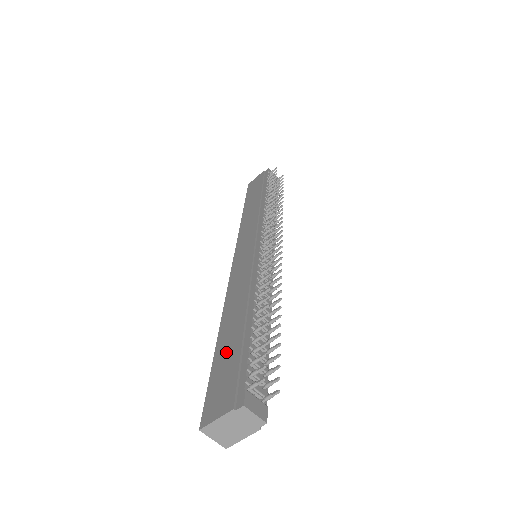
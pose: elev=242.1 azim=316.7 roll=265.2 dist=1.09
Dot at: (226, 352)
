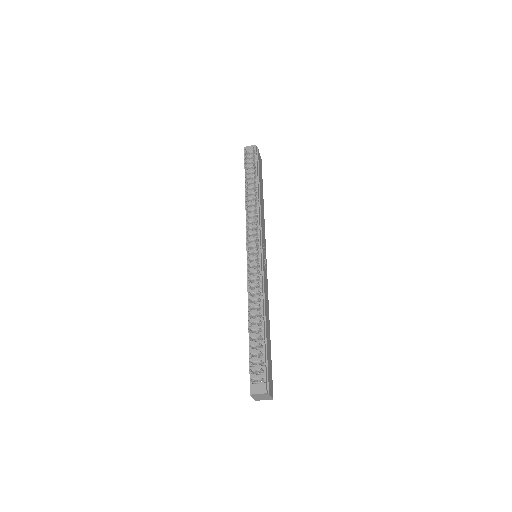
Dot at: occluded
